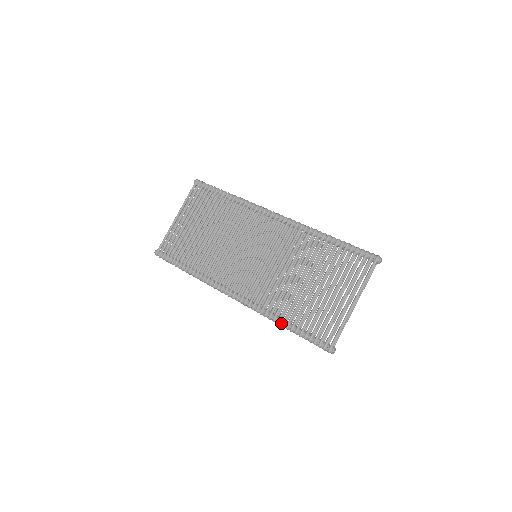
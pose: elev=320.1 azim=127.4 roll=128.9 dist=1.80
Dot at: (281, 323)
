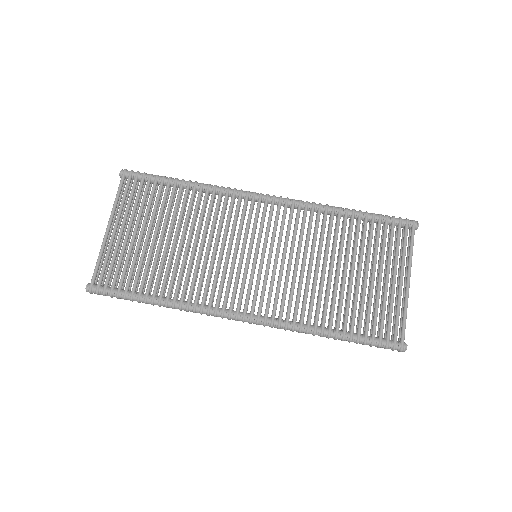
Dot at: (327, 334)
